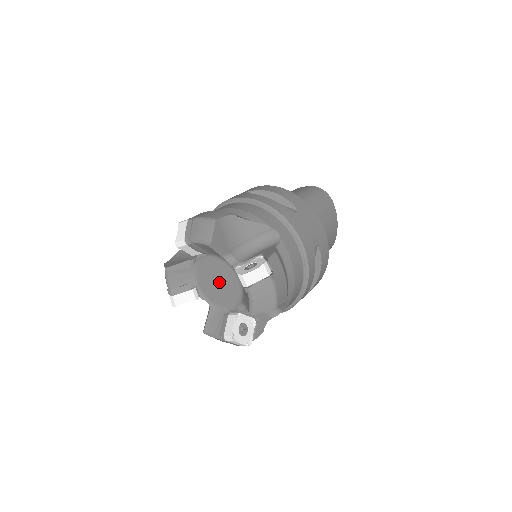
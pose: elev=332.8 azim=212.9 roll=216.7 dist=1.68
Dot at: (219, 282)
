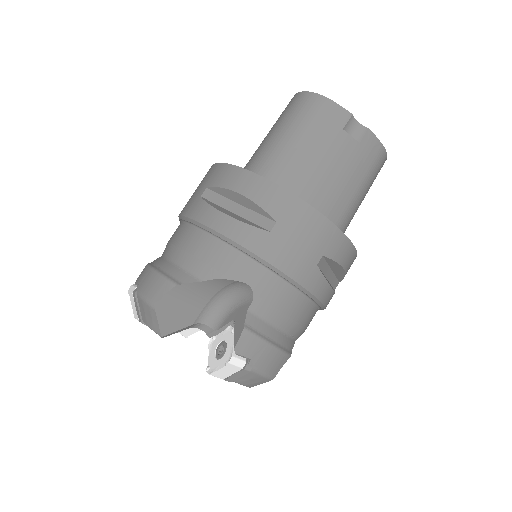
Dot at: occluded
